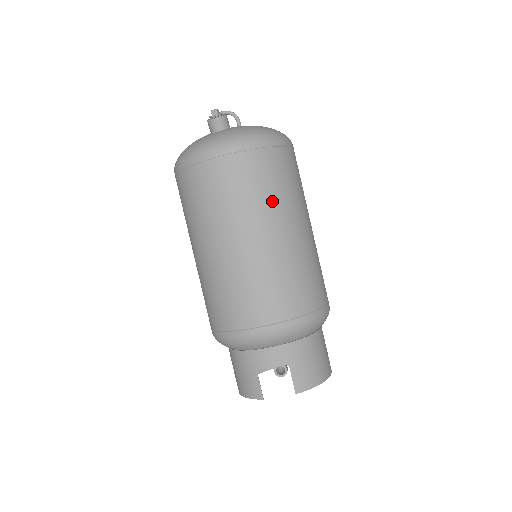
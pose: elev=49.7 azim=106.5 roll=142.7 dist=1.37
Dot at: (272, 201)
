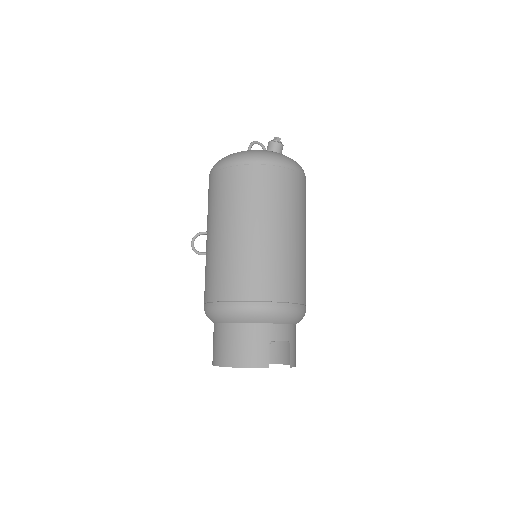
Dot at: (305, 216)
